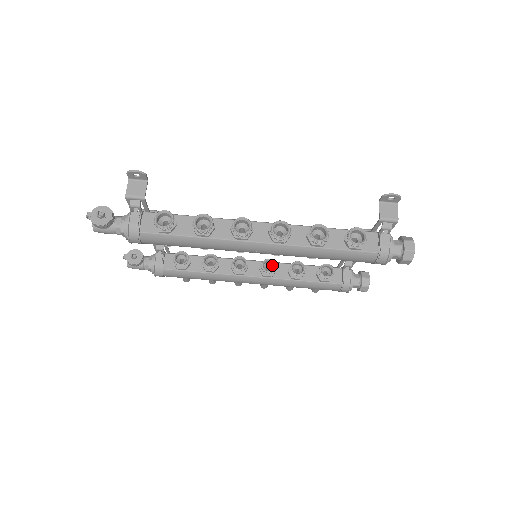
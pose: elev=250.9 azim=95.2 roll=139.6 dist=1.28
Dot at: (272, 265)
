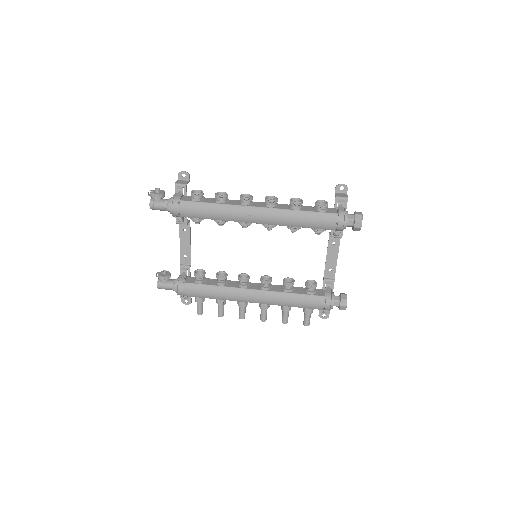
Dot at: occluded
